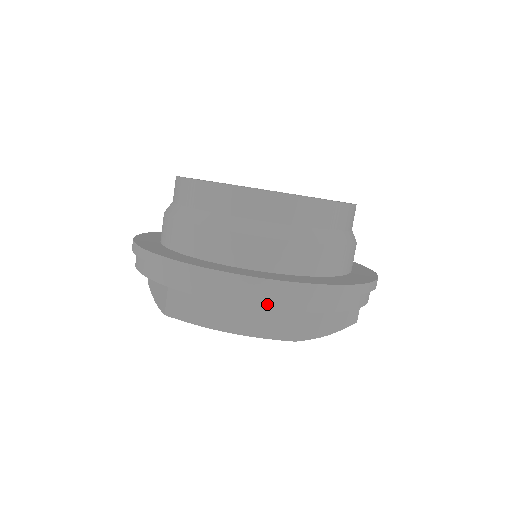
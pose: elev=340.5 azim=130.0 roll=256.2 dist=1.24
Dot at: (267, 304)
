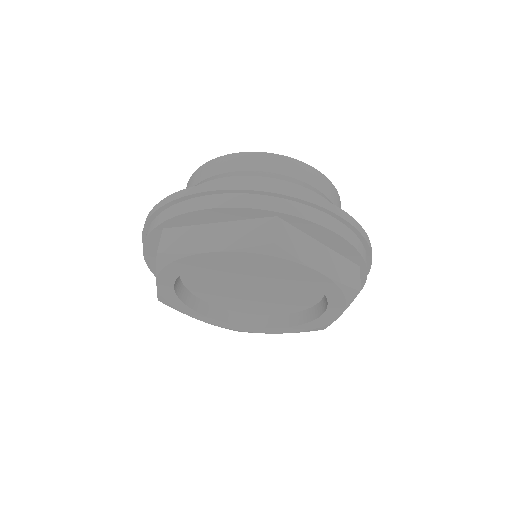
Dot at: (242, 204)
